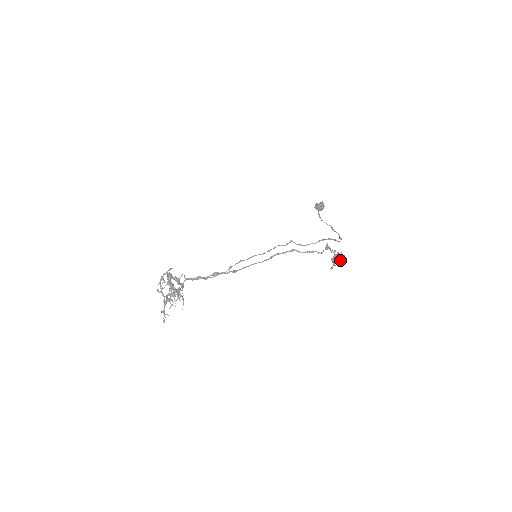
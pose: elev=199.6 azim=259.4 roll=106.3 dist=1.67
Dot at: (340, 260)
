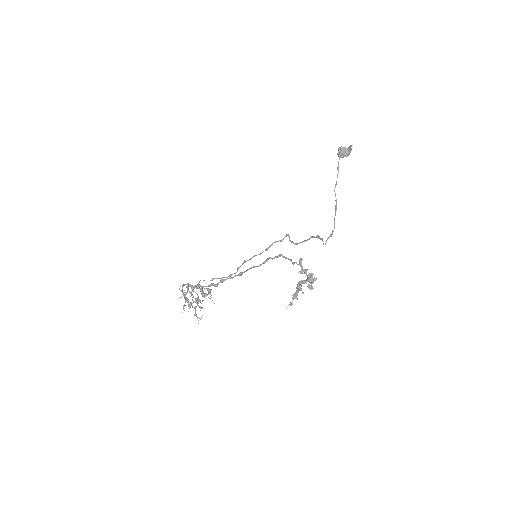
Dot at: (311, 284)
